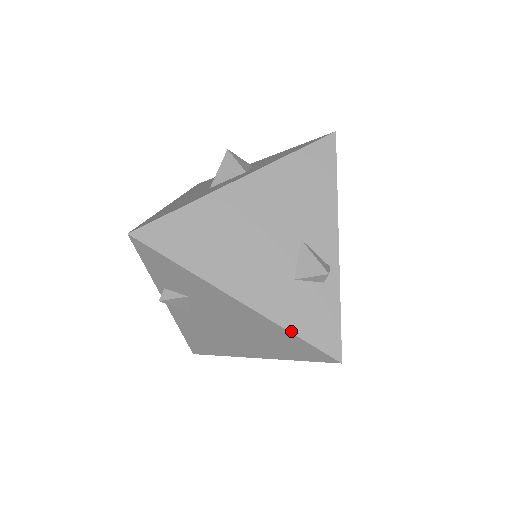
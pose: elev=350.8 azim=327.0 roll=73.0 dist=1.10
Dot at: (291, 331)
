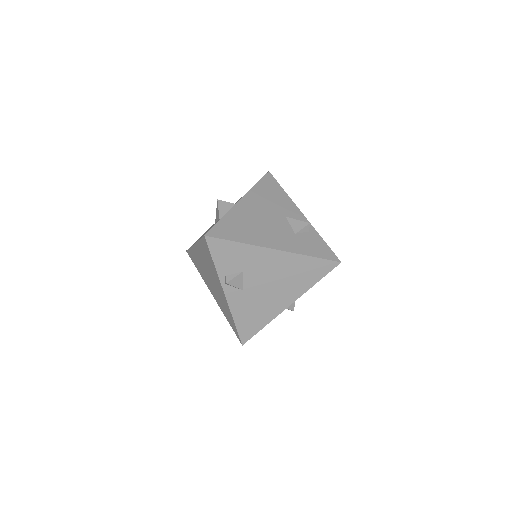
Dot at: (310, 255)
